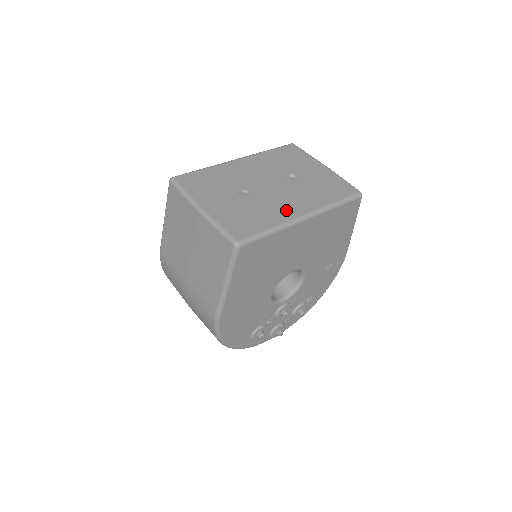
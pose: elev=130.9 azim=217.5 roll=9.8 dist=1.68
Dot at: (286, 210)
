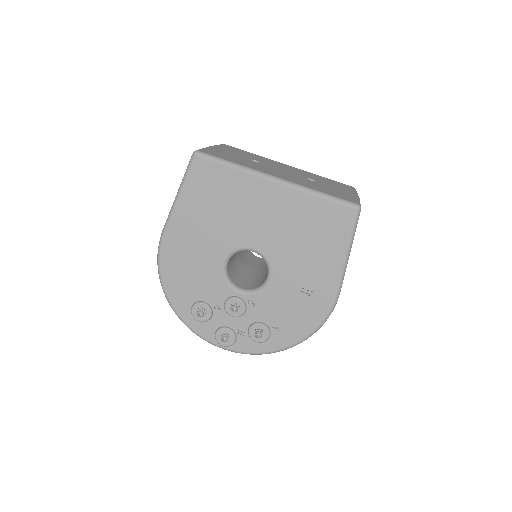
Dot at: (267, 171)
